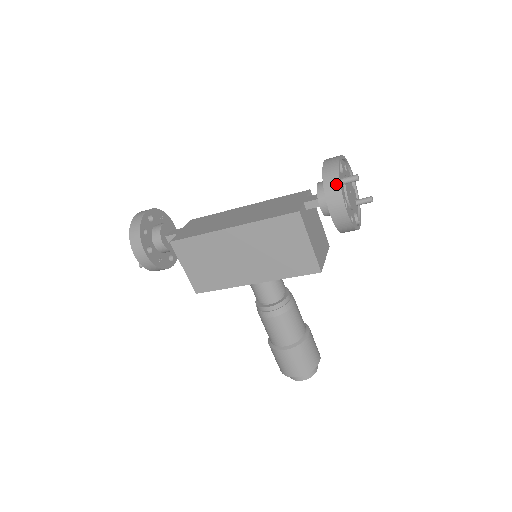
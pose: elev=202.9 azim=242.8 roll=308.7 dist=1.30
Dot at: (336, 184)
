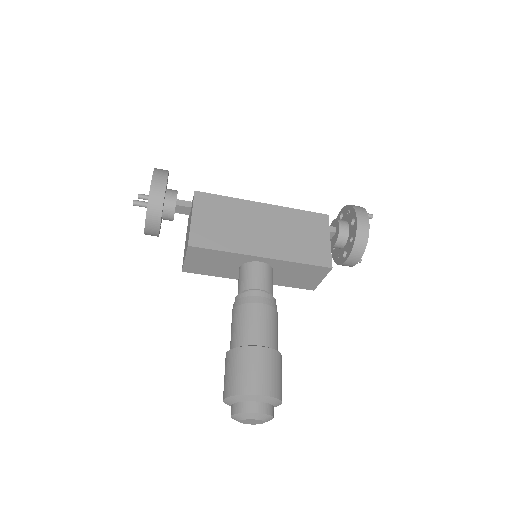
Dot at: (361, 207)
